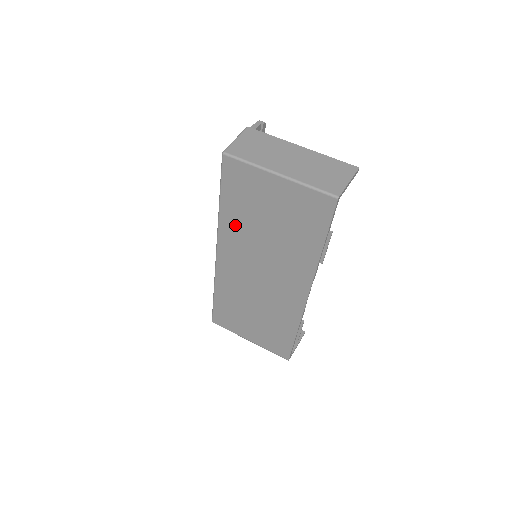
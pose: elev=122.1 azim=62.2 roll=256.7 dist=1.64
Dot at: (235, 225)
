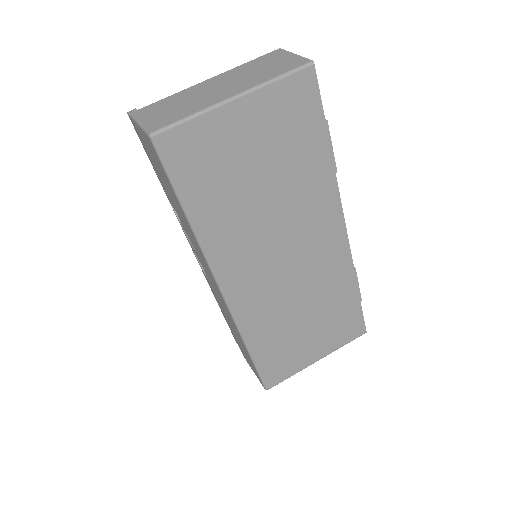
Dot at: (223, 226)
